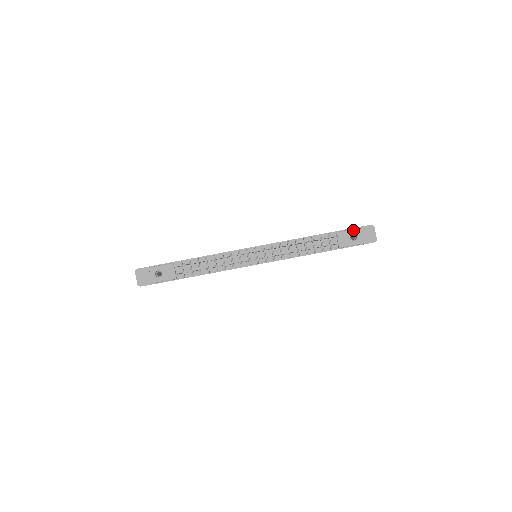
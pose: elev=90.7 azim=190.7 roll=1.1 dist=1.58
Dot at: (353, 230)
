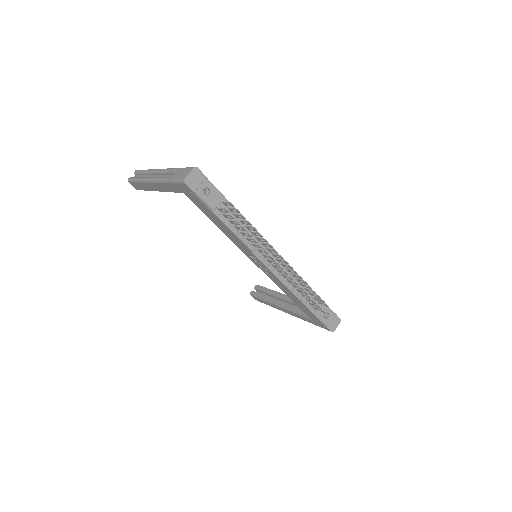
Dot at: (331, 311)
